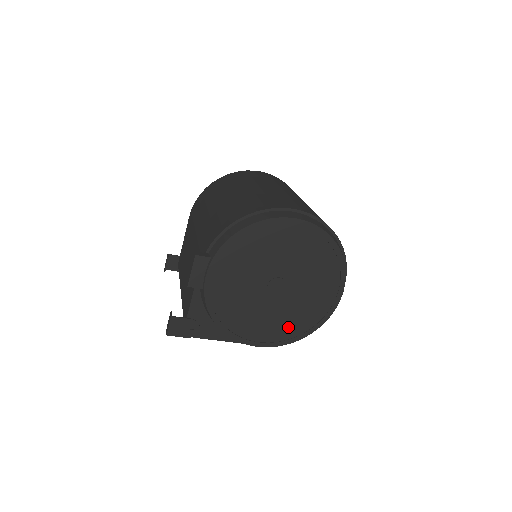
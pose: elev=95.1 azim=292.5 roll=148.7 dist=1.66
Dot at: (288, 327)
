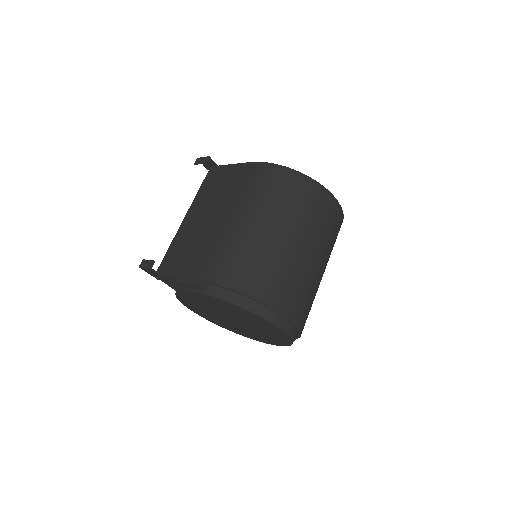
Dot at: (221, 323)
